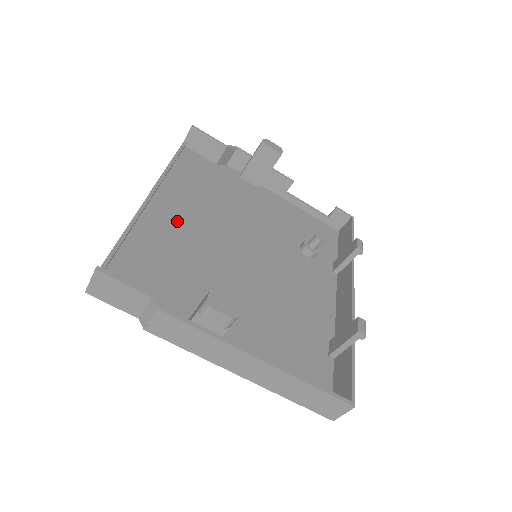
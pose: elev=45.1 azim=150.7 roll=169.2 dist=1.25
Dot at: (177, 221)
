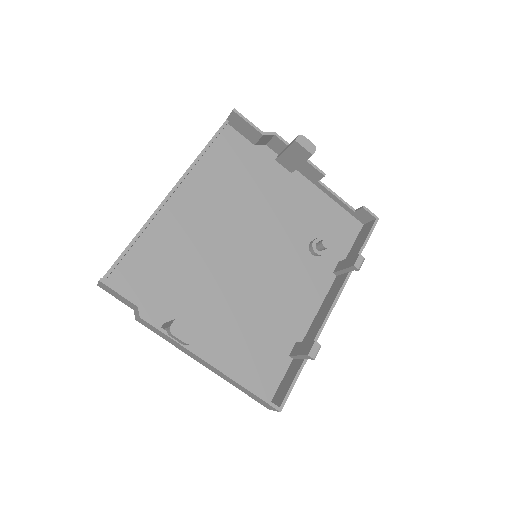
Dot at: (192, 216)
